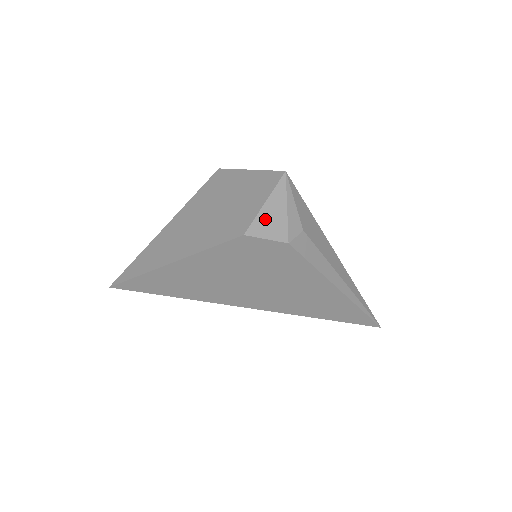
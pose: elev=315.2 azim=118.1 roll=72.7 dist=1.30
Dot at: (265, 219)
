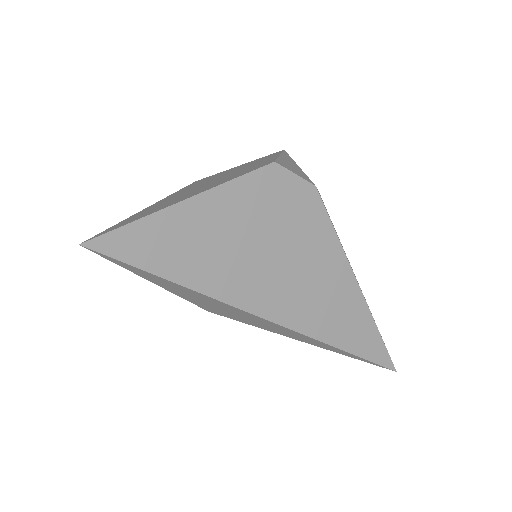
Dot at: (286, 163)
